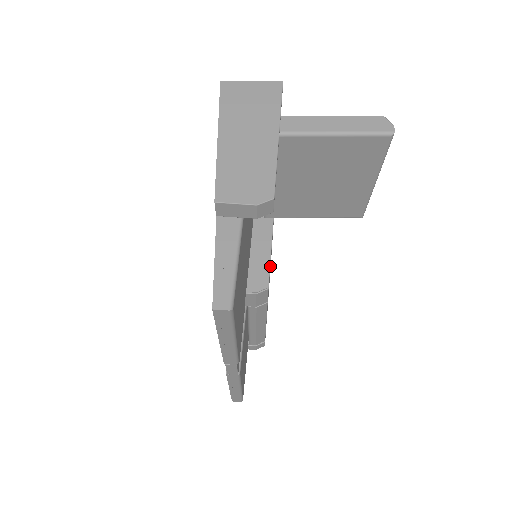
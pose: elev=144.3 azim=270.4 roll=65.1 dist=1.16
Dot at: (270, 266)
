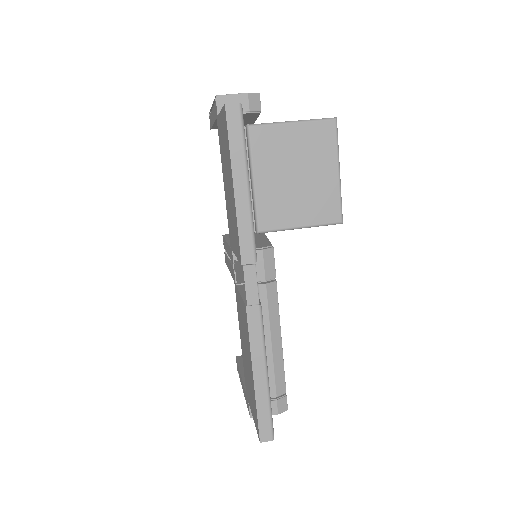
Dot at: occluded
